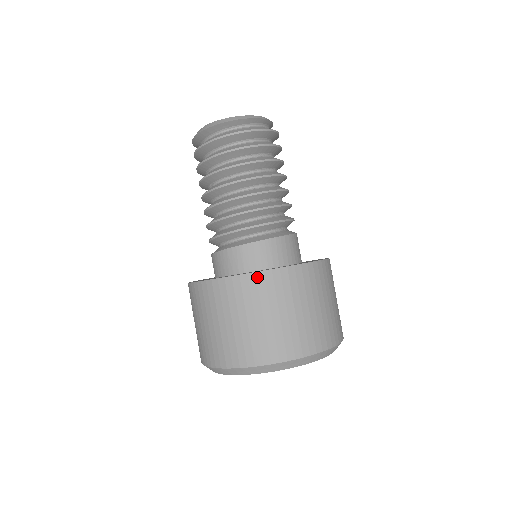
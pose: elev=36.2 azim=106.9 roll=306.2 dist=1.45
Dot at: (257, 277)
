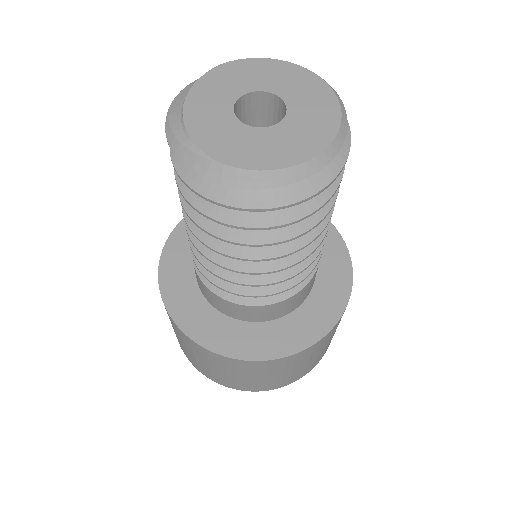
Dot at: (278, 361)
